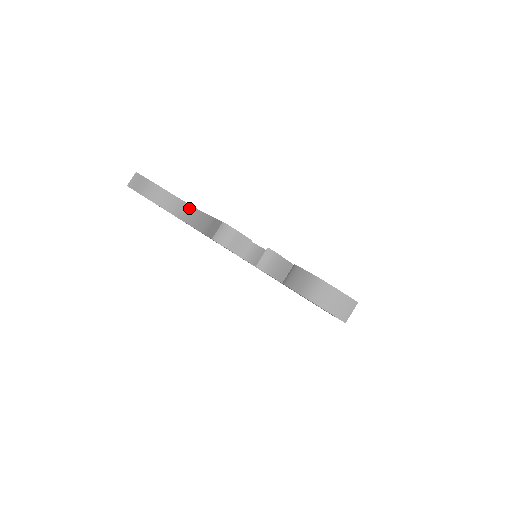
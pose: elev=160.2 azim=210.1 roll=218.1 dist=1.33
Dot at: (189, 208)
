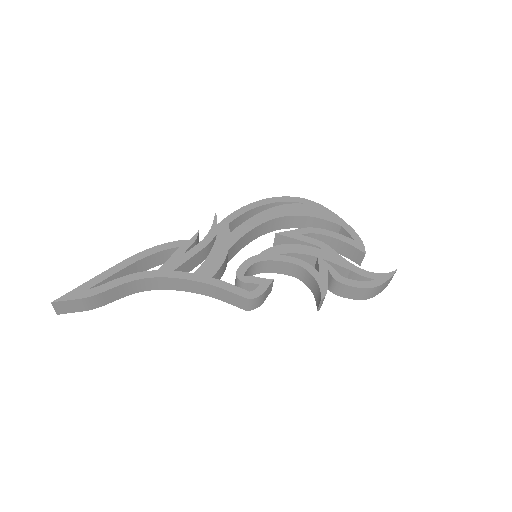
Dot at: (158, 280)
